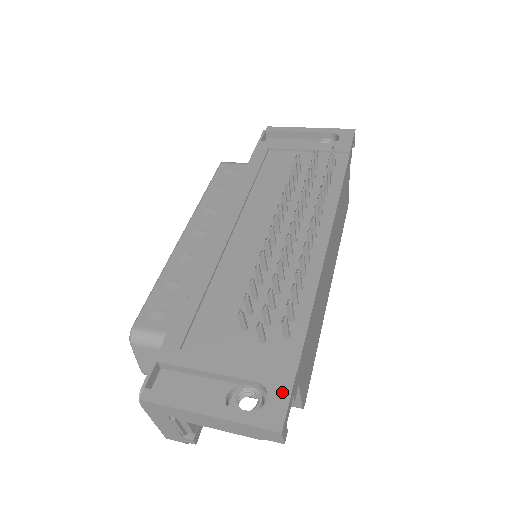
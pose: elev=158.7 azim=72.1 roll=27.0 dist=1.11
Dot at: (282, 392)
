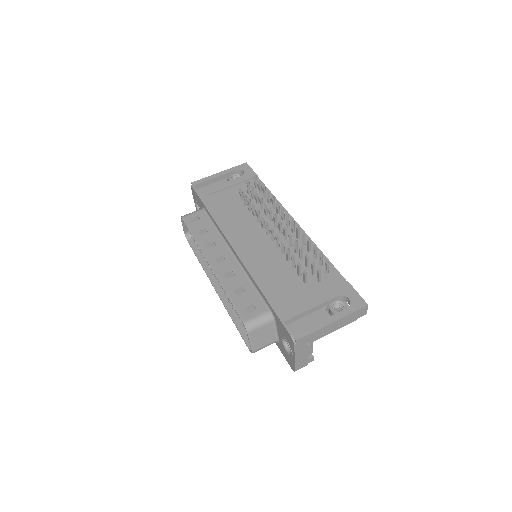
Dot at: (352, 292)
